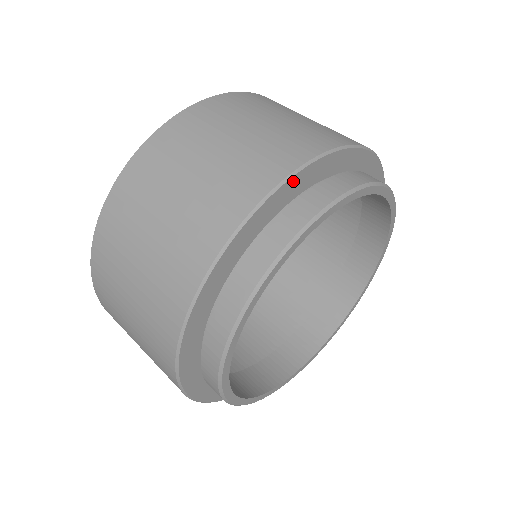
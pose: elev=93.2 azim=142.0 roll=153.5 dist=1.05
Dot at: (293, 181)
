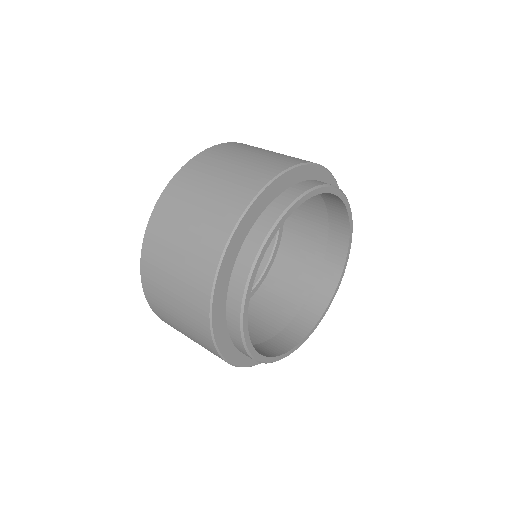
Dot at: (254, 206)
